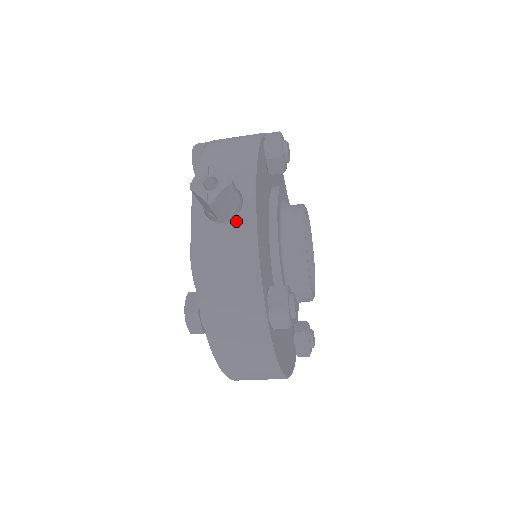
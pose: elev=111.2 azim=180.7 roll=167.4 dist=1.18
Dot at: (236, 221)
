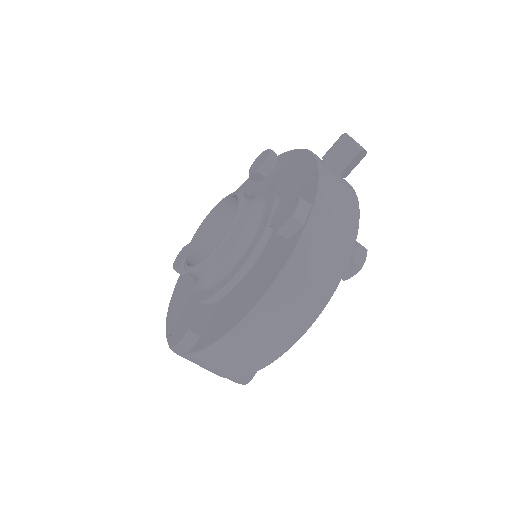
Dot at: (344, 182)
